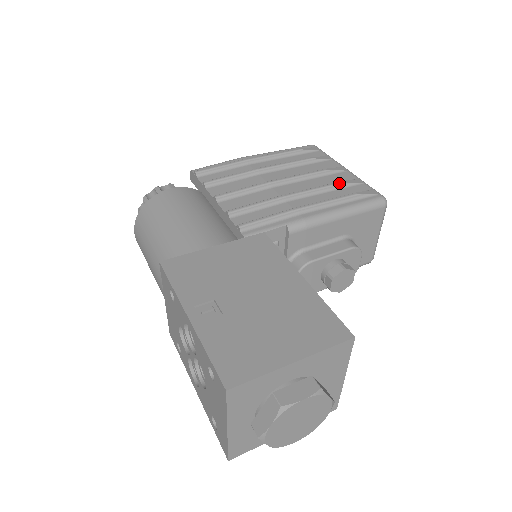
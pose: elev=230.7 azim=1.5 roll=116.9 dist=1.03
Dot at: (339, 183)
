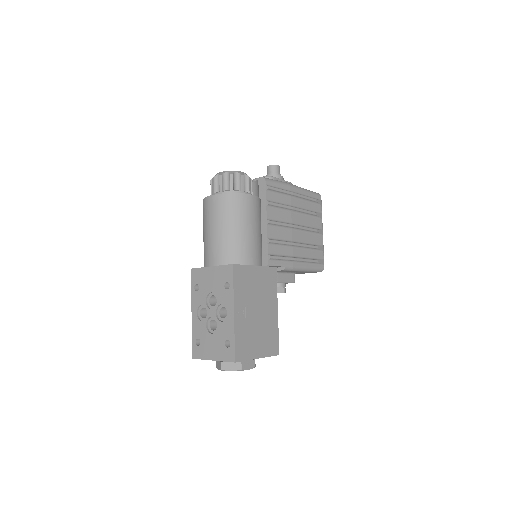
Dot at: (316, 248)
